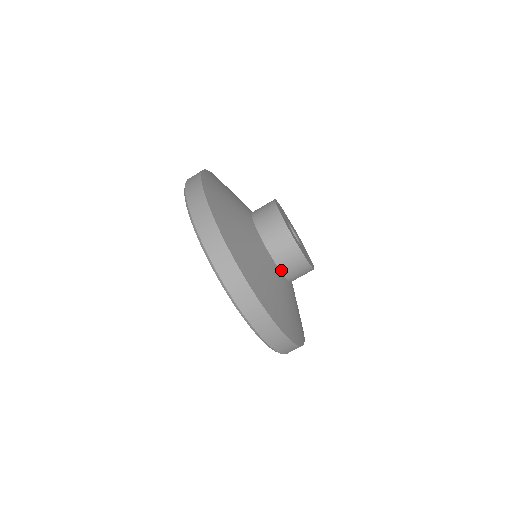
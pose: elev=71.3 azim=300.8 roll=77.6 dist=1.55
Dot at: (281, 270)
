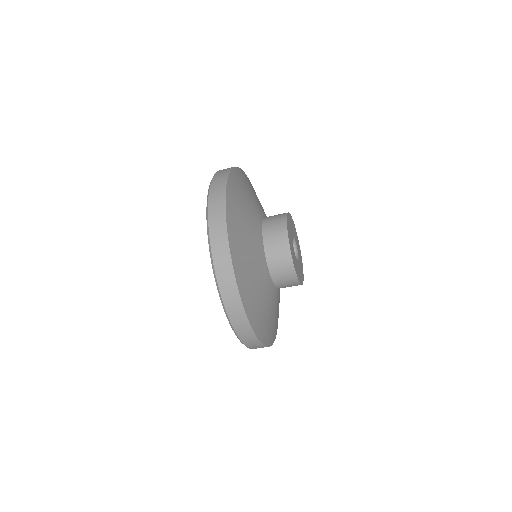
Dot at: (271, 275)
